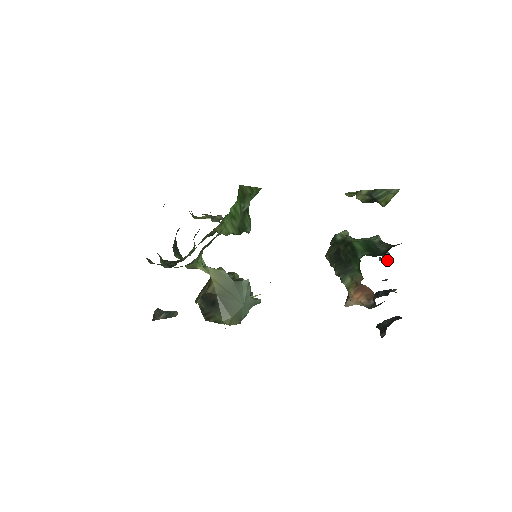
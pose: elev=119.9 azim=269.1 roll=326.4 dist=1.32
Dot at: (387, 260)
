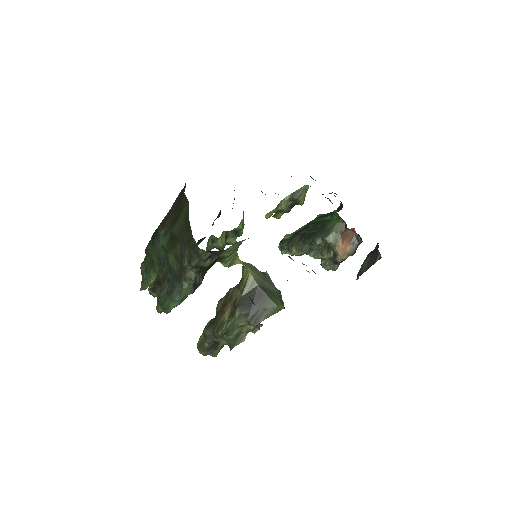
Dot at: occluded
